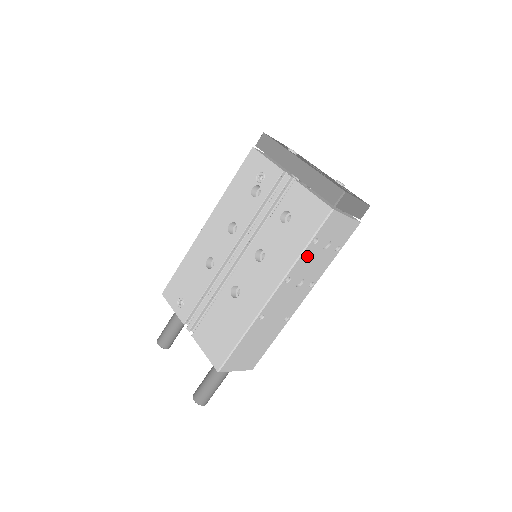
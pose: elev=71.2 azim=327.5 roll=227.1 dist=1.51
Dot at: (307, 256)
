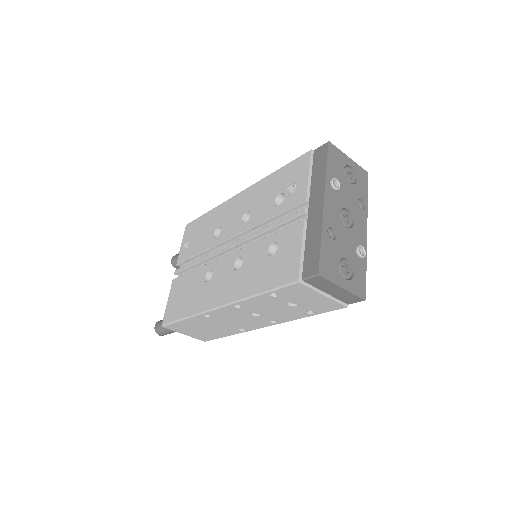
Dot at: (263, 300)
